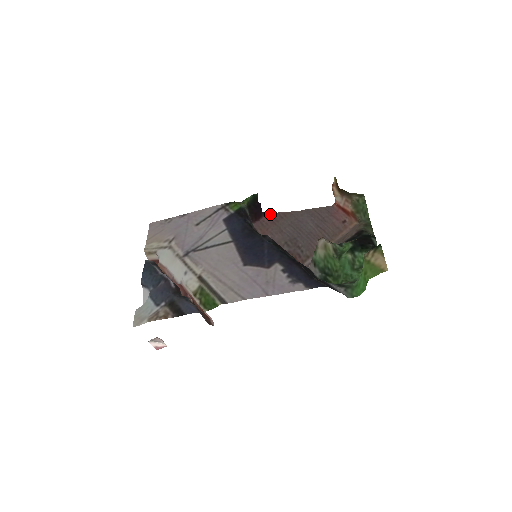
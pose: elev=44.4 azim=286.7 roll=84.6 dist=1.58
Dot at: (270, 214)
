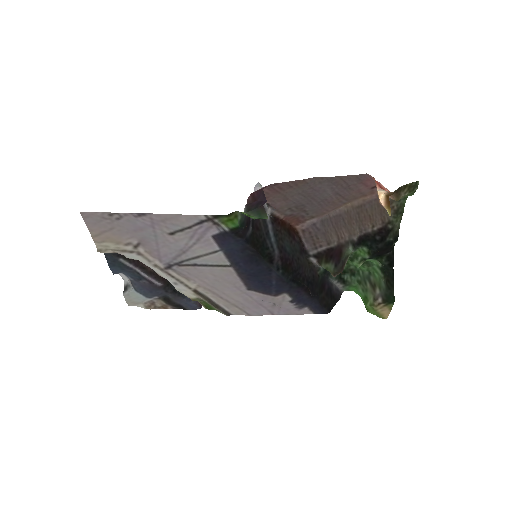
Dot at: (274, 185)
